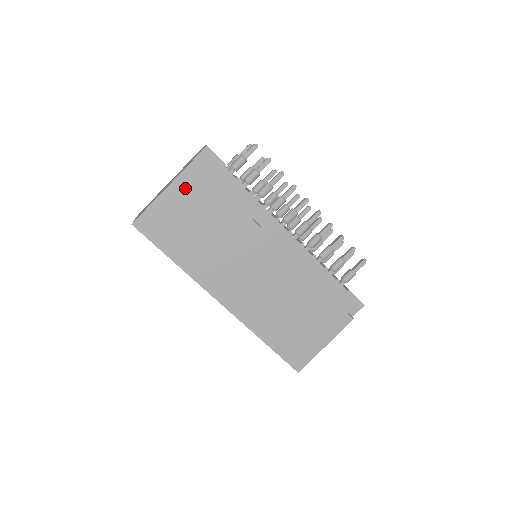
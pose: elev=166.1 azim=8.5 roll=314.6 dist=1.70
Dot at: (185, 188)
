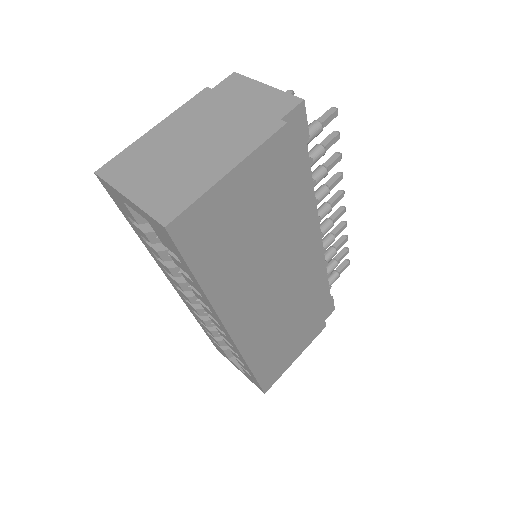
Dot at: (260, 168)
